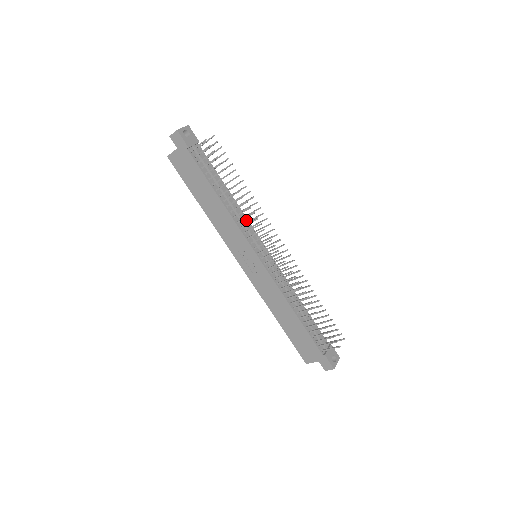
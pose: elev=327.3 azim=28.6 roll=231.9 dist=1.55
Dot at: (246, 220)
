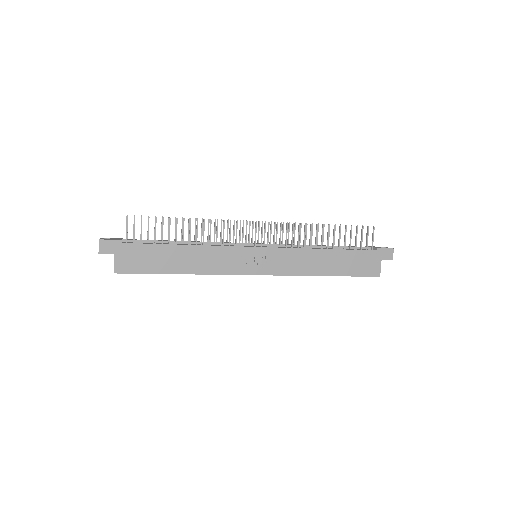
Dot at: occluded
